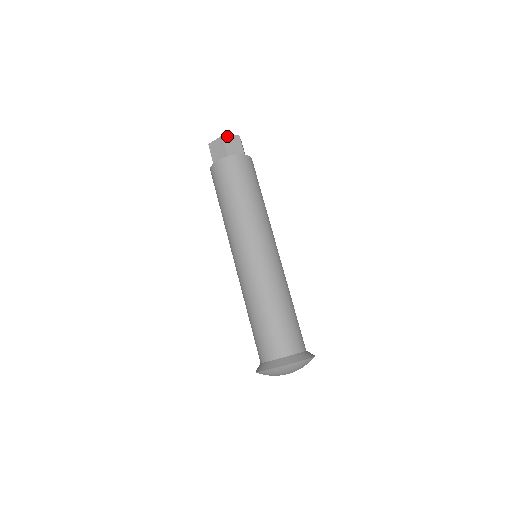
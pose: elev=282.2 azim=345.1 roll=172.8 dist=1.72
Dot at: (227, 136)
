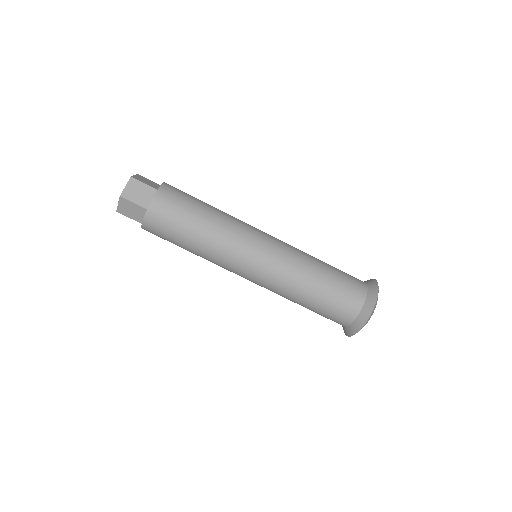
Dot at: (118, 208)
